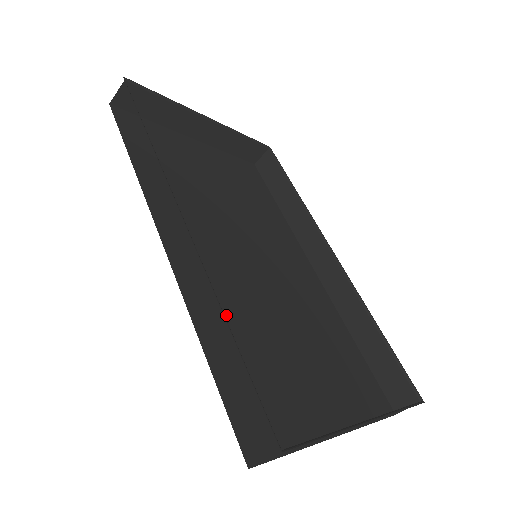
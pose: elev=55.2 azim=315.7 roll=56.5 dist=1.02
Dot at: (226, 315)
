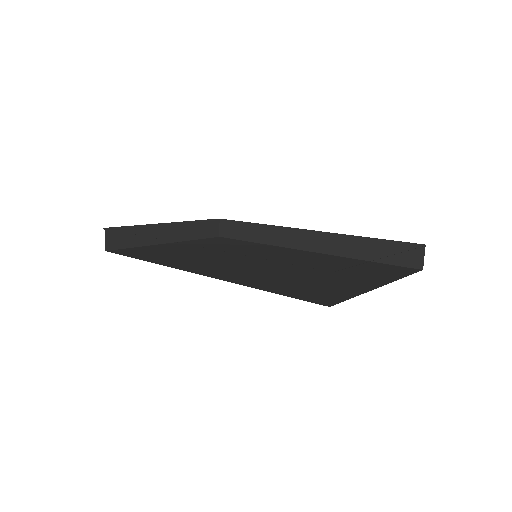
Dot at: (259, 278)
